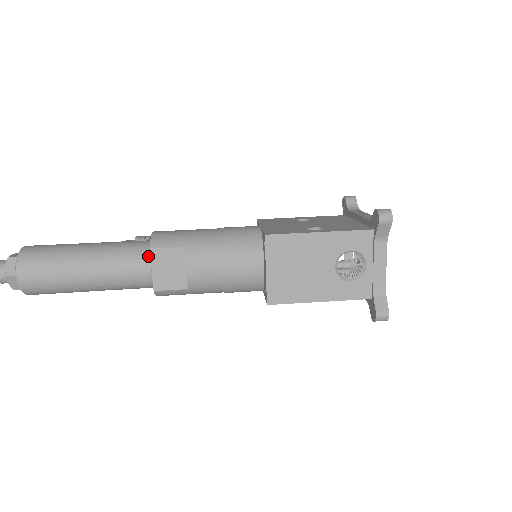
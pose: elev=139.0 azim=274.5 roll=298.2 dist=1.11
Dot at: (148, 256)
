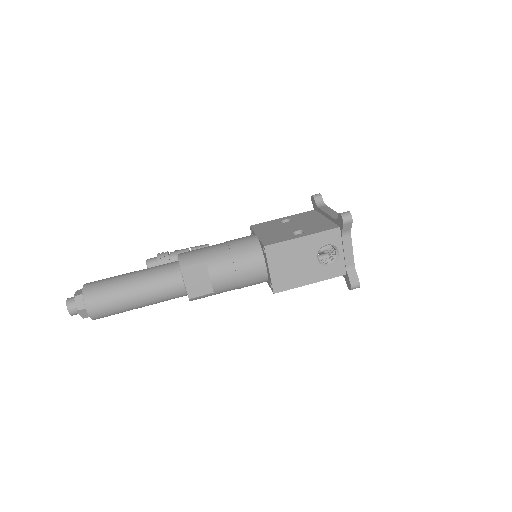
Dot at: (180, 275)
